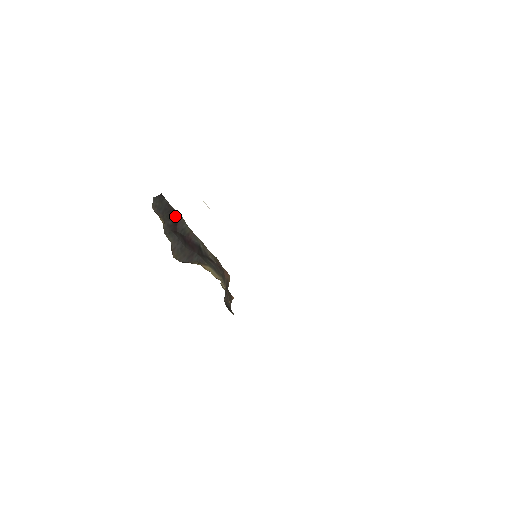
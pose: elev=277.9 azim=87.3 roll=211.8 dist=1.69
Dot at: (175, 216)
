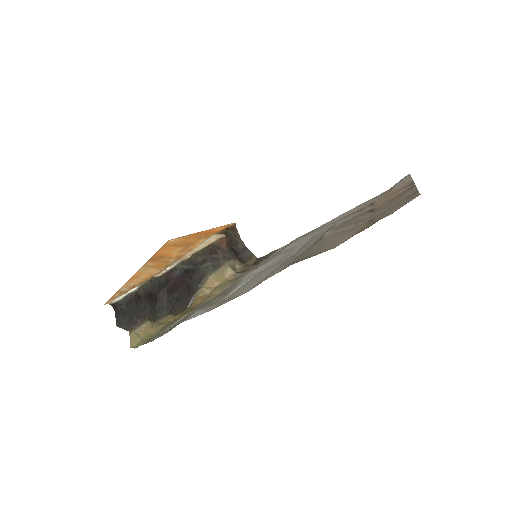
Dot at: (143, 294)
